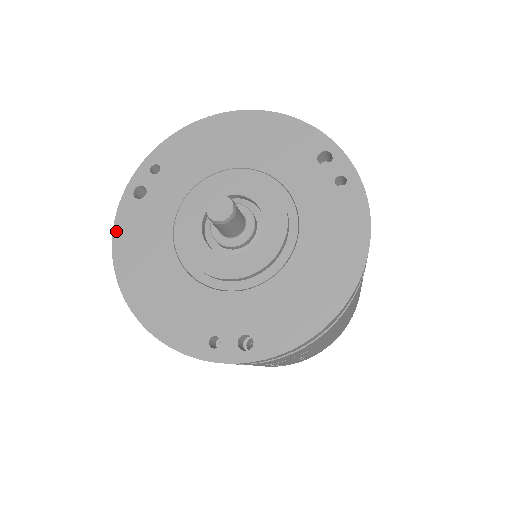
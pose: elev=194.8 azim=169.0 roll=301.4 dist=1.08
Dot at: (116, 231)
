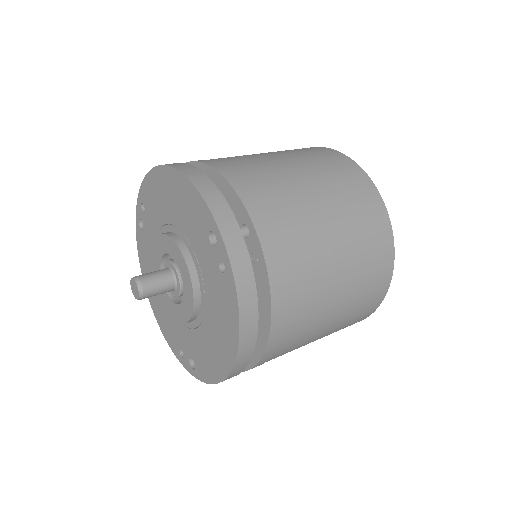
Dot at: (138, 250)
